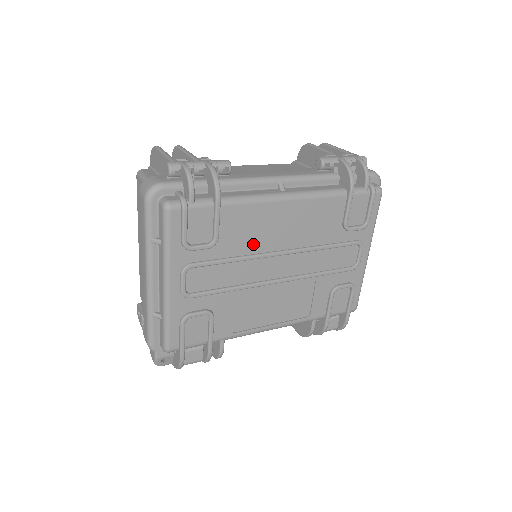
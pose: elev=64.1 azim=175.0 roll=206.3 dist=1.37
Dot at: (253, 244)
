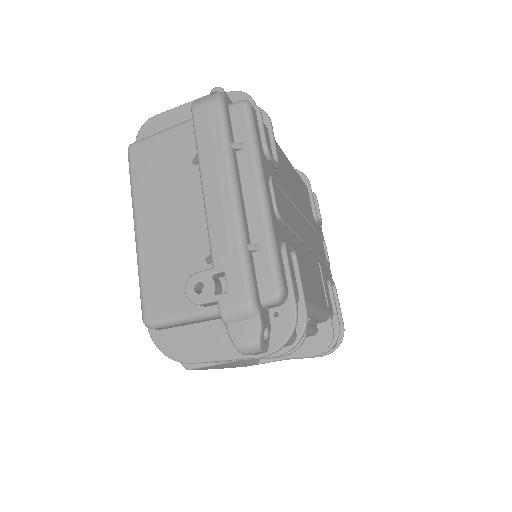
Dot at: (290, 191)
